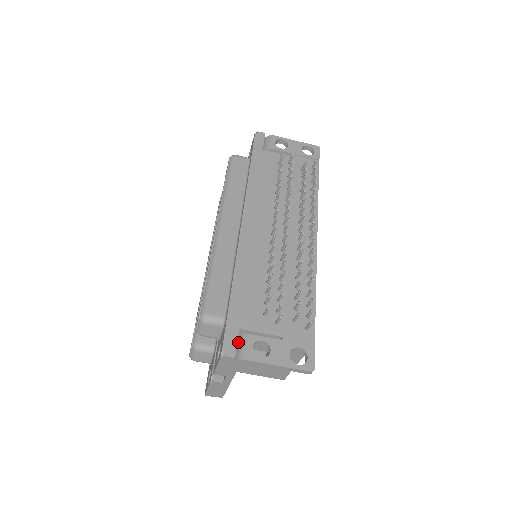
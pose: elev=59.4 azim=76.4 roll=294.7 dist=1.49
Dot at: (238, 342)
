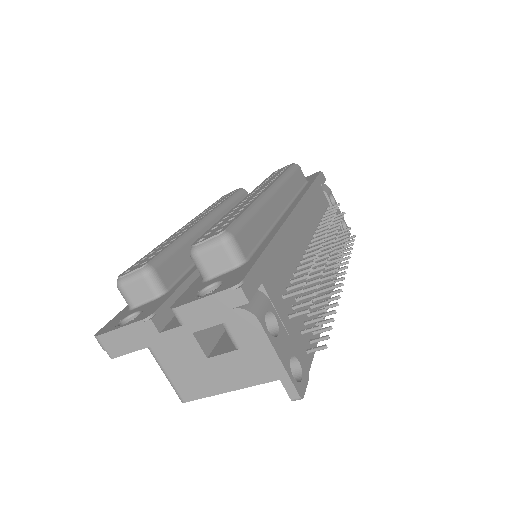
Dot at: occluded
